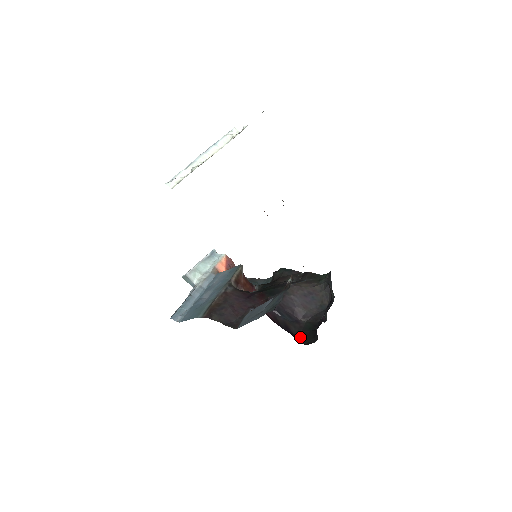
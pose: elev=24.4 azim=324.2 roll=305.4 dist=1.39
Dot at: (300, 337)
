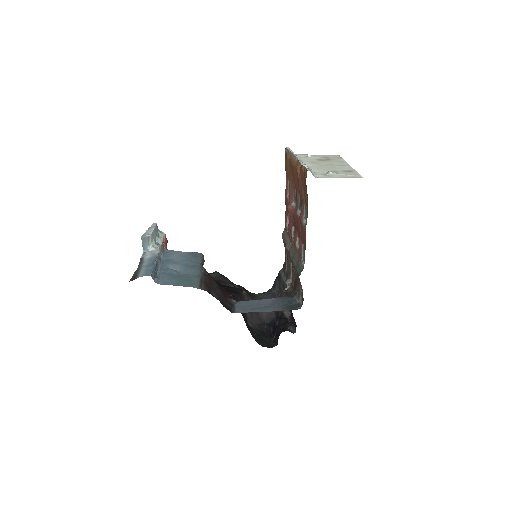
Dot at: (255, 339)
